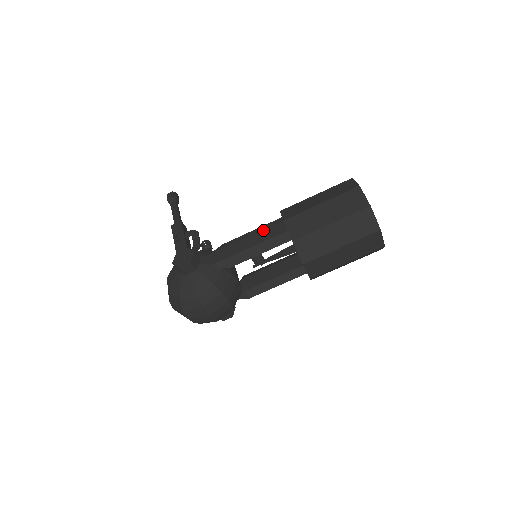
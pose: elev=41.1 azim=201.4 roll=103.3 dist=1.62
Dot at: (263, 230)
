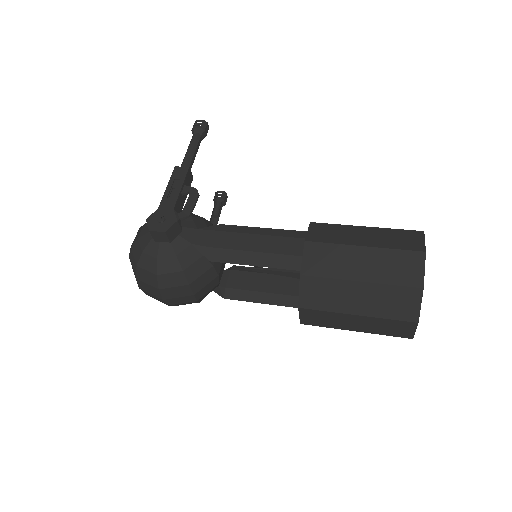
Dot at: (276, 236)
